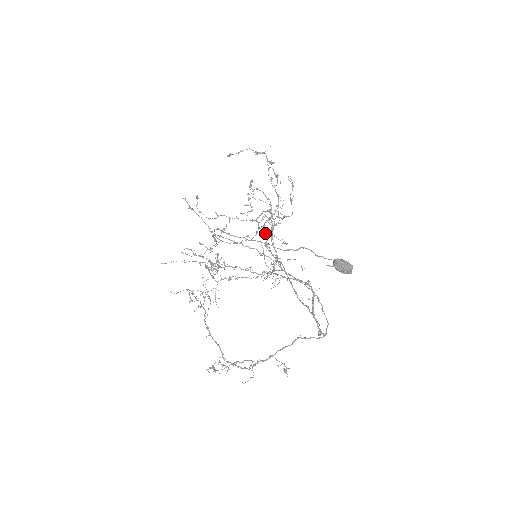
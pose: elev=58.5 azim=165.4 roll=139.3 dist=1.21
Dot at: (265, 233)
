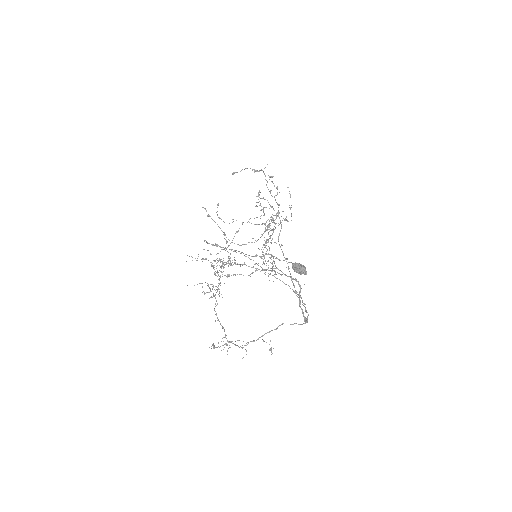
Dot at: (264, 237)
